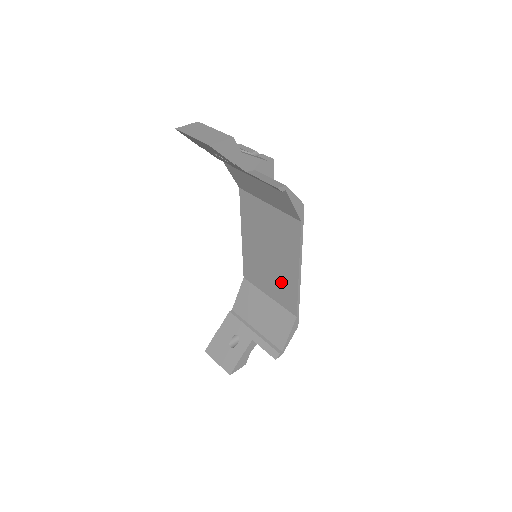
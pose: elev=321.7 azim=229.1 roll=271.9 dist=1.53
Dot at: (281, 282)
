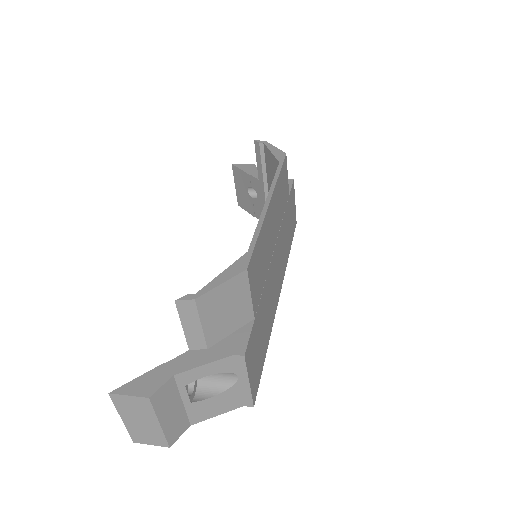
Dot at: occluded
